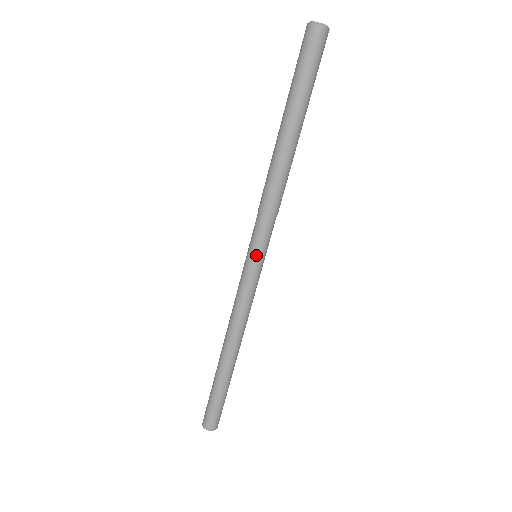
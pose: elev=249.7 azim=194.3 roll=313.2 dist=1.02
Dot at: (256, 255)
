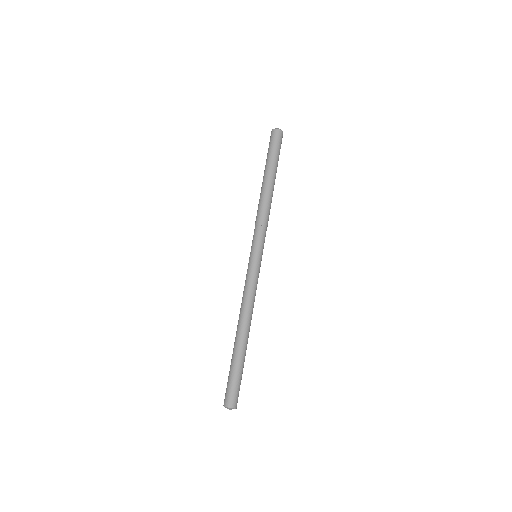
Dot at: (259, 252)
